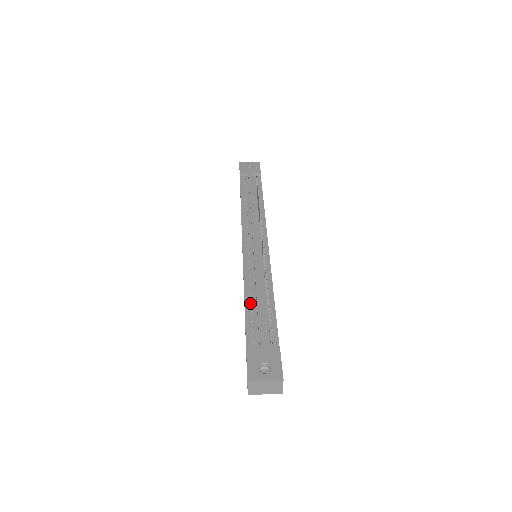
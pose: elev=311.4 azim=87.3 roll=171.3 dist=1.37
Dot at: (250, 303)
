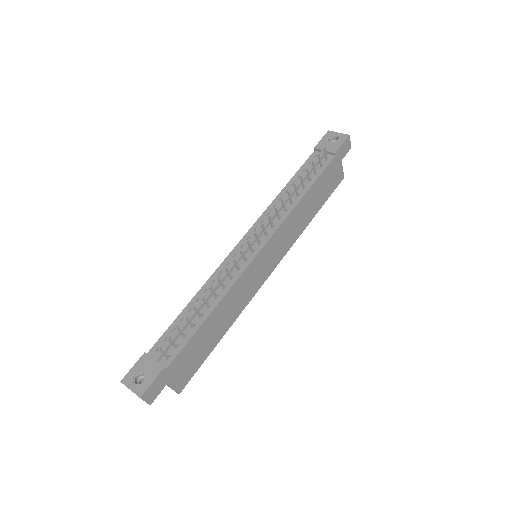
Dot at: occluded
